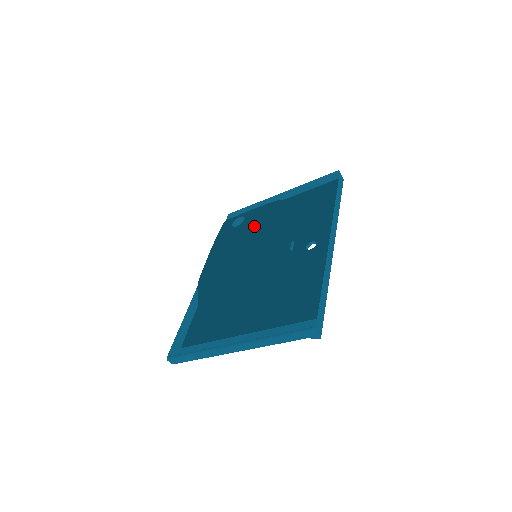
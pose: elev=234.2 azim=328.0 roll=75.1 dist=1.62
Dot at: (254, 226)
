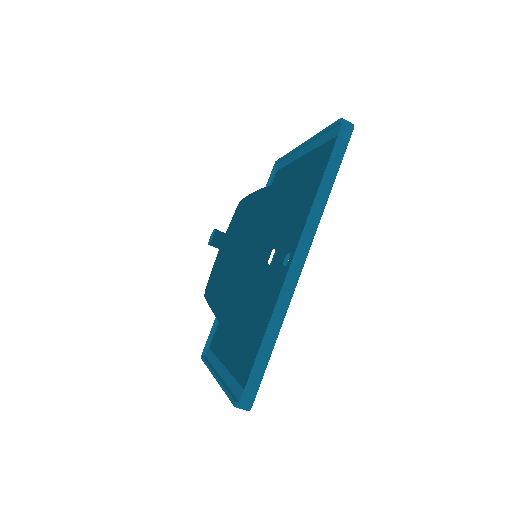
Dot at: (233, 234)
